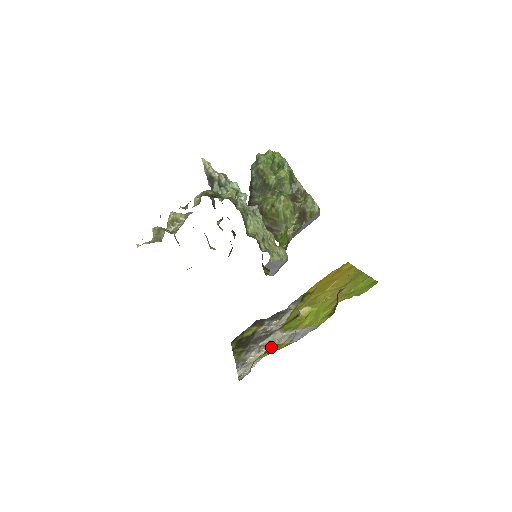
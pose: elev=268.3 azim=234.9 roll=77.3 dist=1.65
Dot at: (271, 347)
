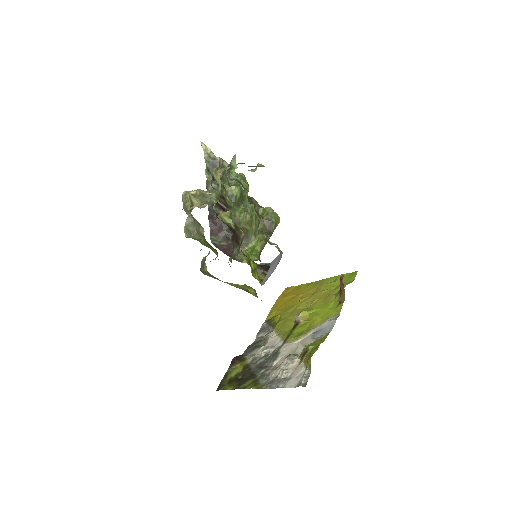
Dot at: (306, 348)
